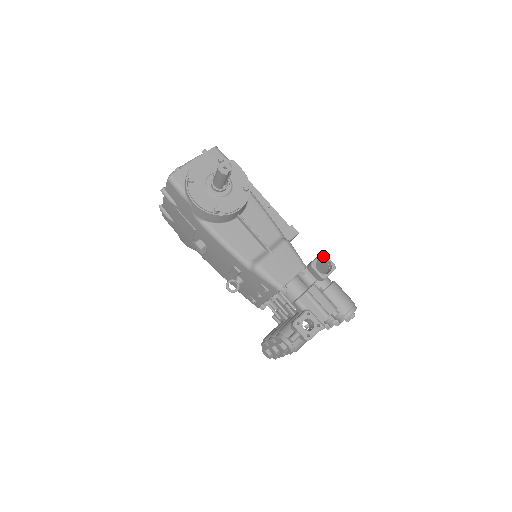
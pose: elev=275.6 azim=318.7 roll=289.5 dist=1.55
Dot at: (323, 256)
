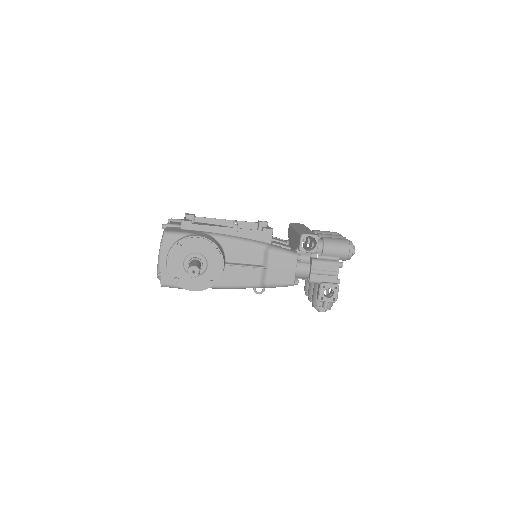
Dot at: (303, 237)
